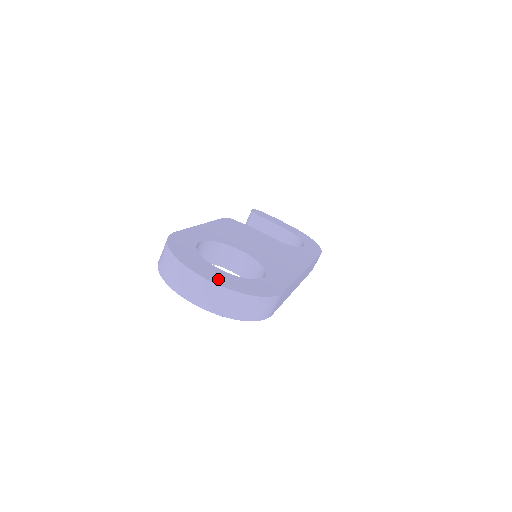
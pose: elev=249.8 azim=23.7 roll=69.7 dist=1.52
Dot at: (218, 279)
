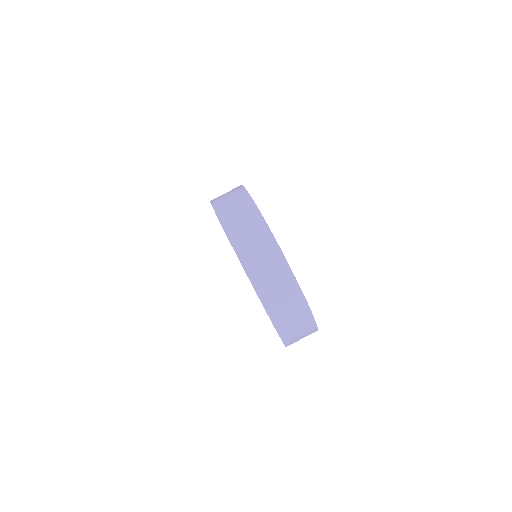
Dot at: occluded
